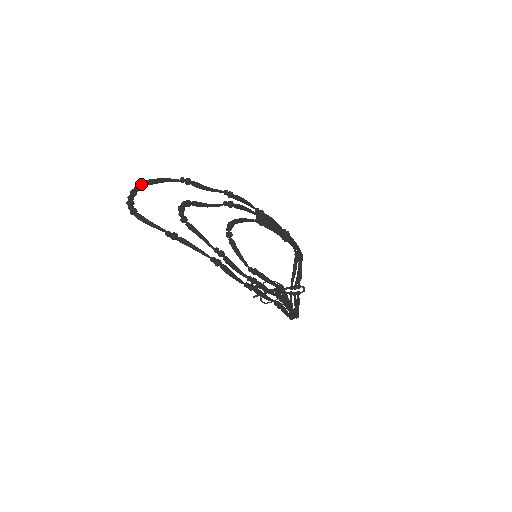
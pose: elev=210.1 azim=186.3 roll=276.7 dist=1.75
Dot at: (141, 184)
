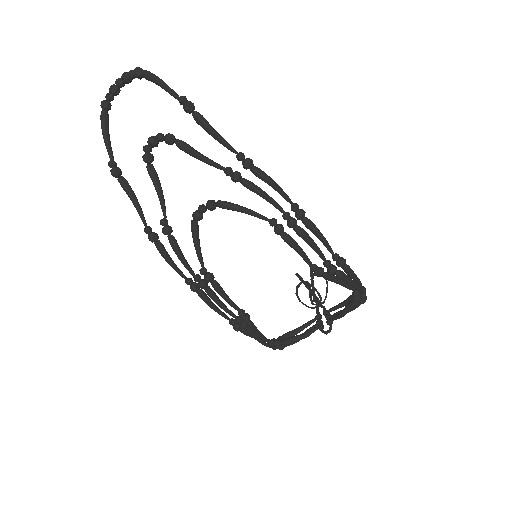
Dot at: (133, 72)
